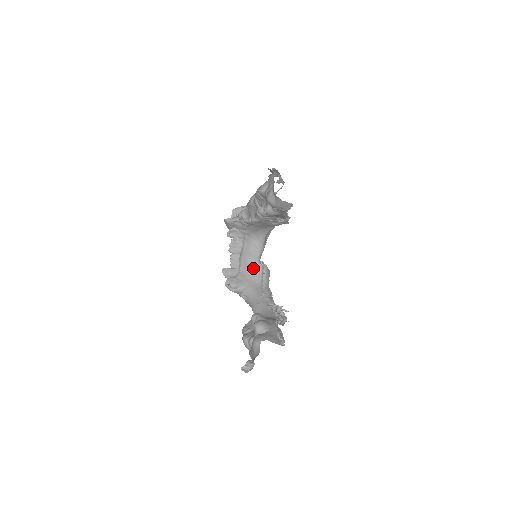
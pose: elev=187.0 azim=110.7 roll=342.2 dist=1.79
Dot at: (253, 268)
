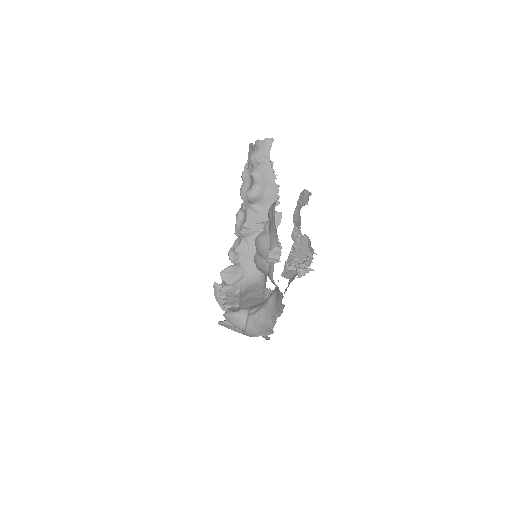
Dot at: (258, 303)
